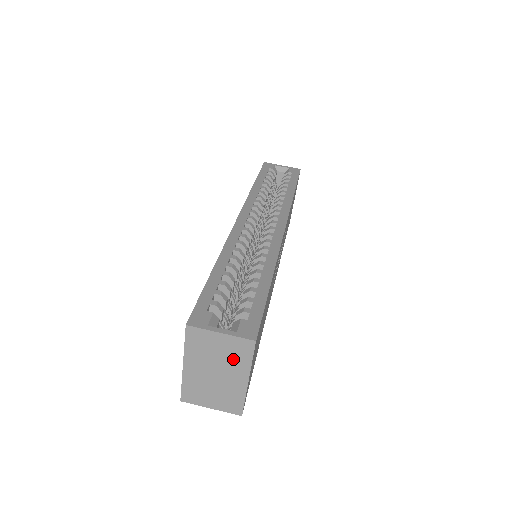
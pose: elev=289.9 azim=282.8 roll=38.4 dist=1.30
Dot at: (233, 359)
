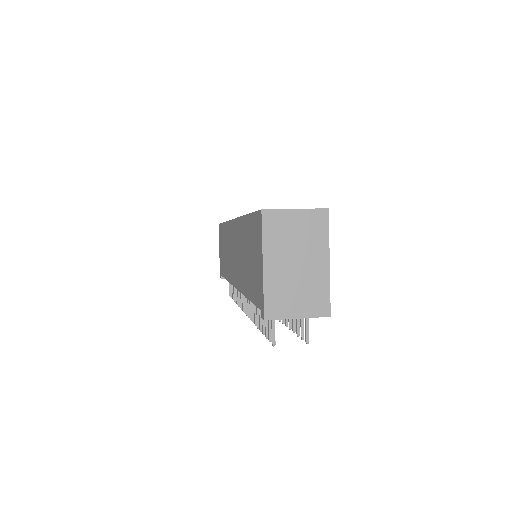
Dot at: (311, 239)
